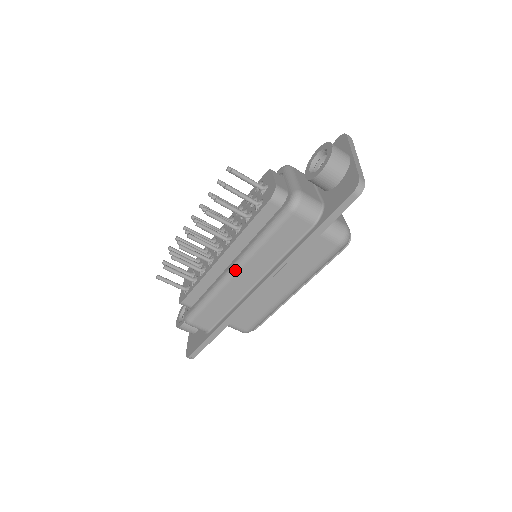
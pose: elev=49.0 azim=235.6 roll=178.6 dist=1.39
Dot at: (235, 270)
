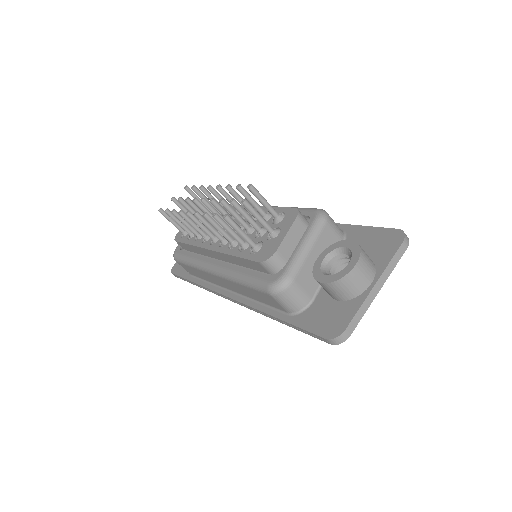
Dot at: (214, 272)
